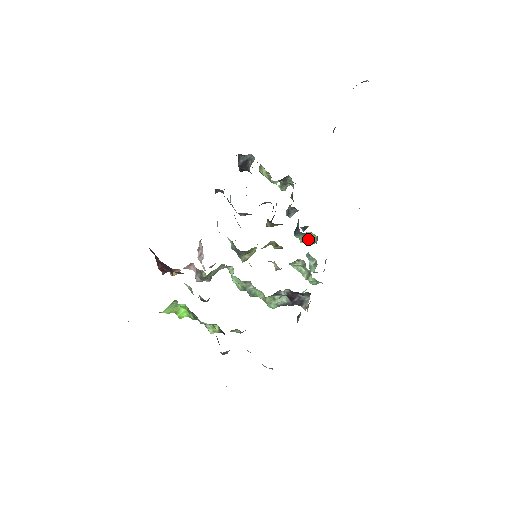
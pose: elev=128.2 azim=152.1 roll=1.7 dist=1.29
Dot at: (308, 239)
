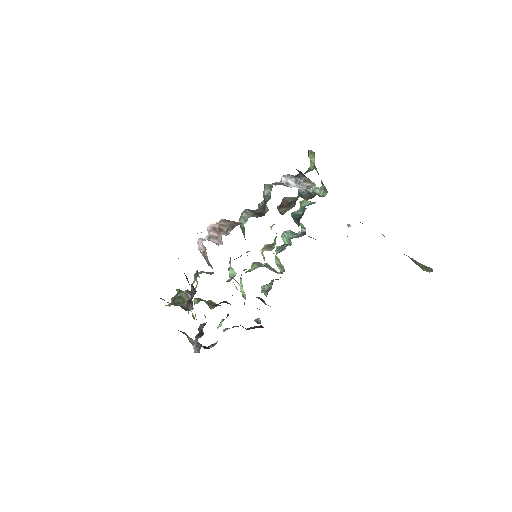
Dot at: occluded
